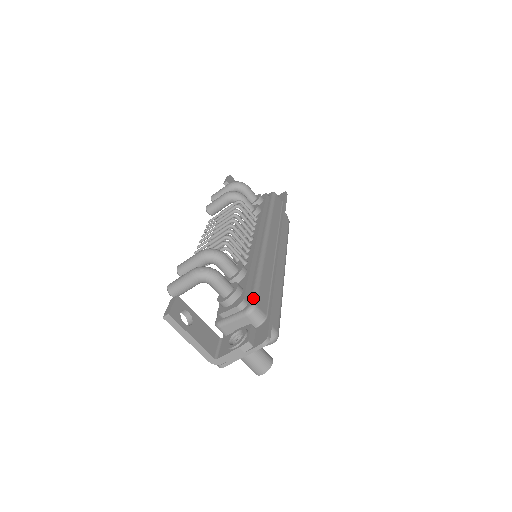
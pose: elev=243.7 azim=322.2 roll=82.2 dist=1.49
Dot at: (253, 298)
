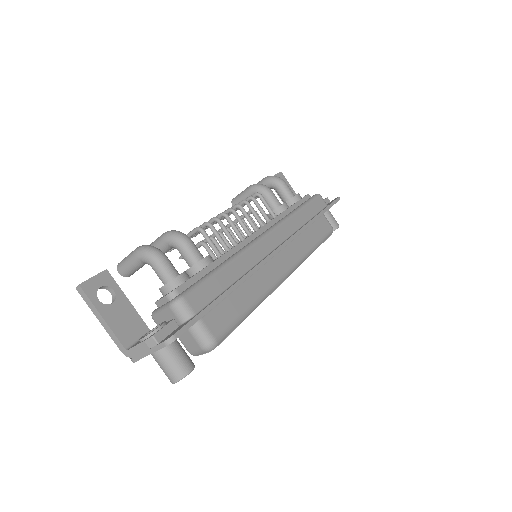
Dot at: (187, 290)
